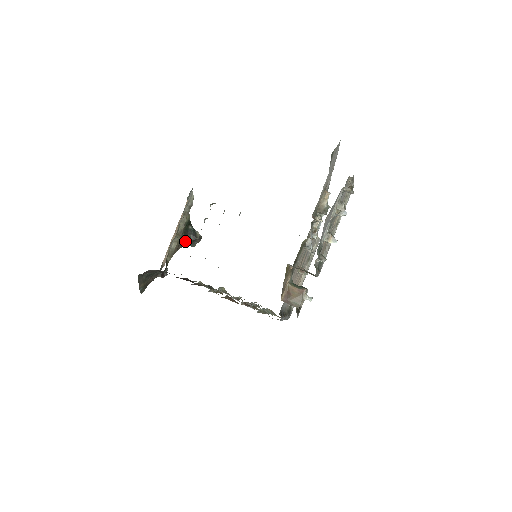
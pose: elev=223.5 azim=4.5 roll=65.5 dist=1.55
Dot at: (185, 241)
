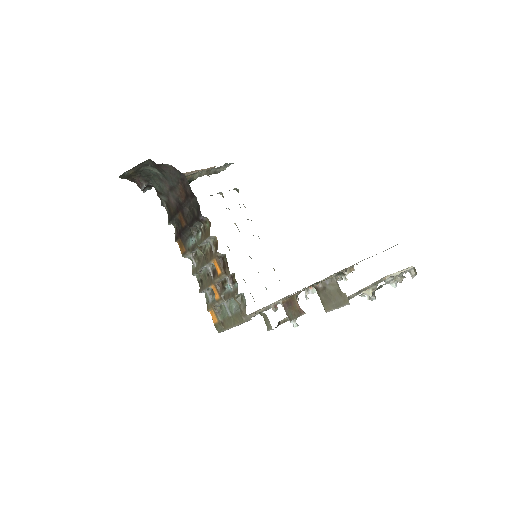
Dot at: occluded
